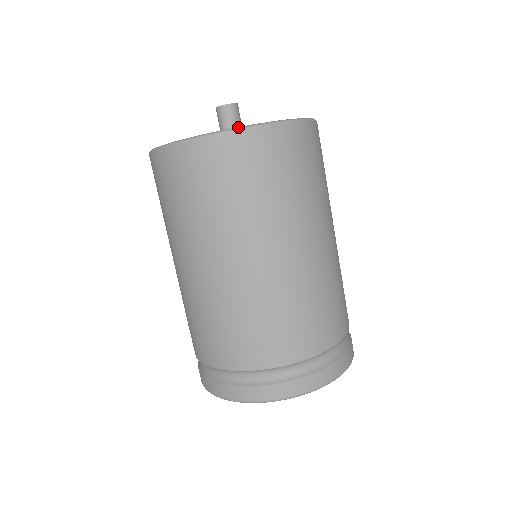
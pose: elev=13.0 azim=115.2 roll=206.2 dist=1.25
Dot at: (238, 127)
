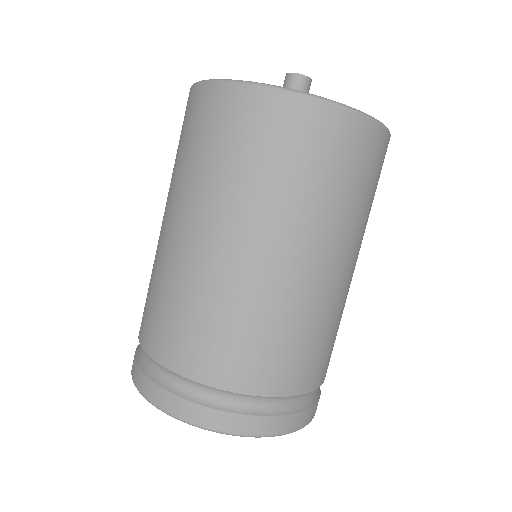
Dot at: (305, 92)
